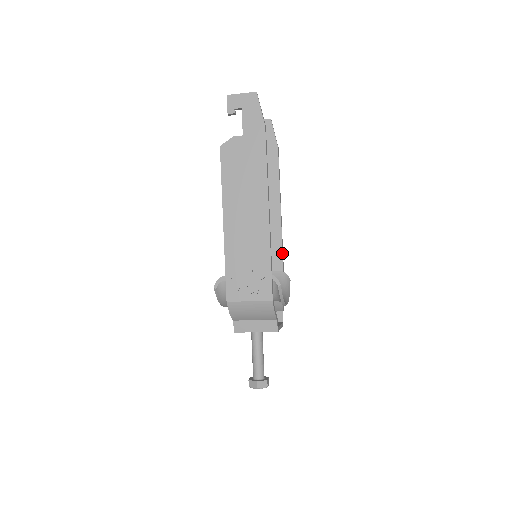
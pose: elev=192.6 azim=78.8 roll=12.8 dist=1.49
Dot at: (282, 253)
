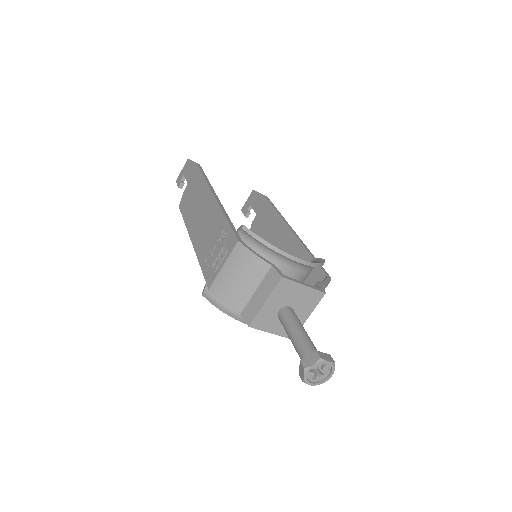
Dot at: (306, 249)
